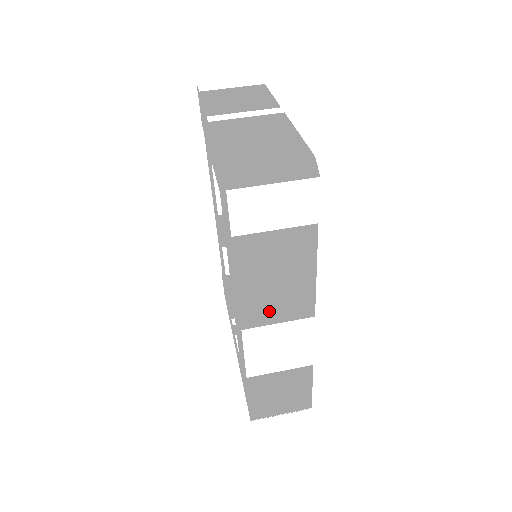
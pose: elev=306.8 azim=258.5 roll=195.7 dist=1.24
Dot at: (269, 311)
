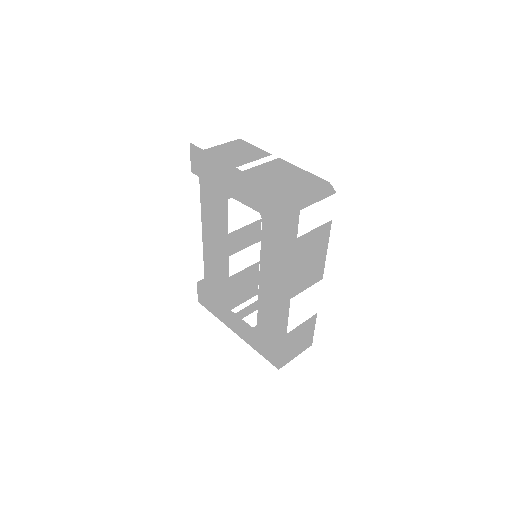
Dot at: (304, 282)
